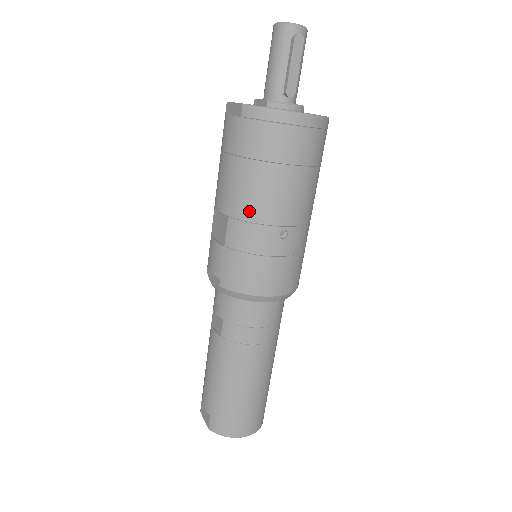
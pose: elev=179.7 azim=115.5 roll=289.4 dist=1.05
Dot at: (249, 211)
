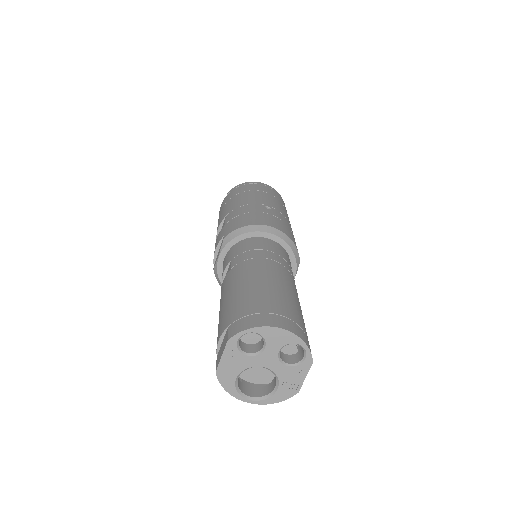
Dot at: (240, 204)
